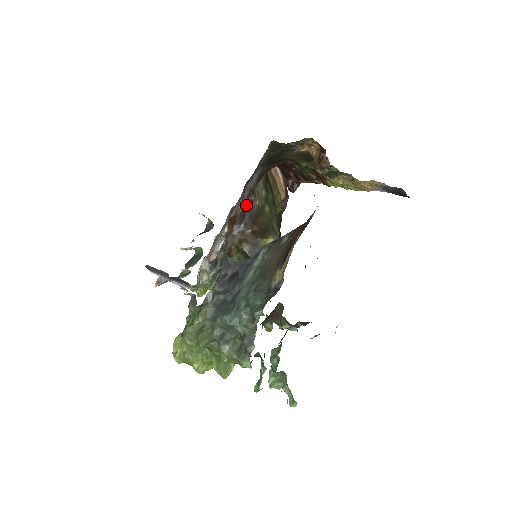
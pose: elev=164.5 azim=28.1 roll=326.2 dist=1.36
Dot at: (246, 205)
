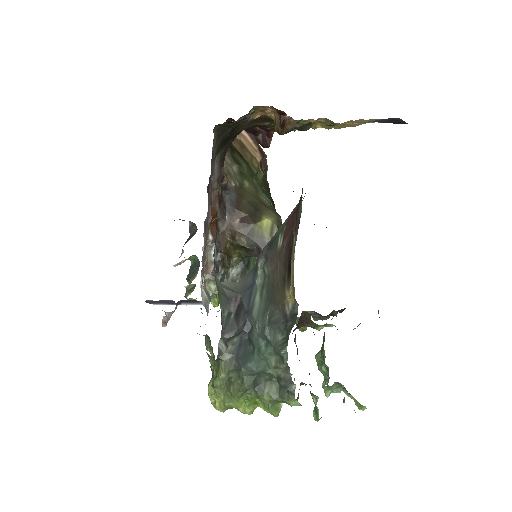
Dot at: (221, 193)
